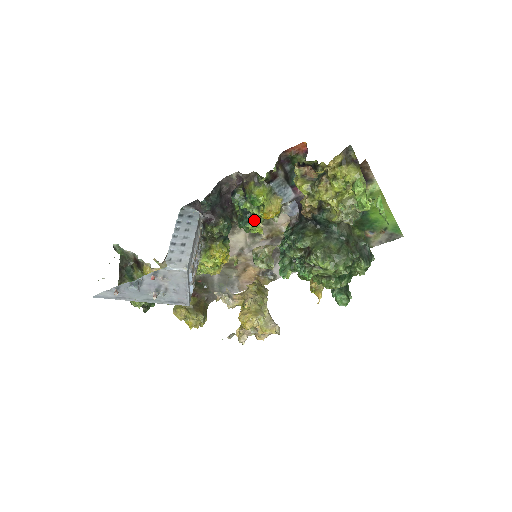
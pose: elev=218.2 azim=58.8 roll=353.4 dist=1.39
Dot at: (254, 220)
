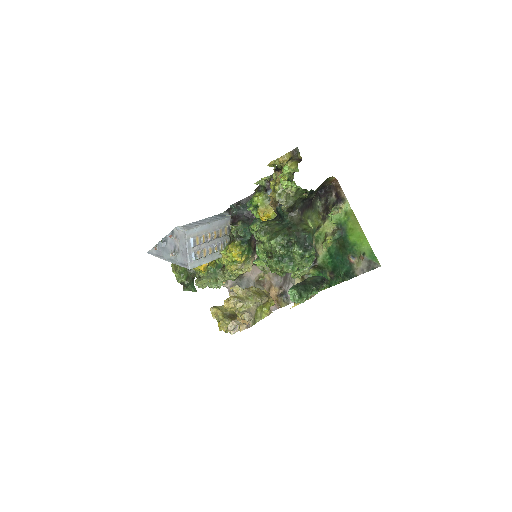
Dot at: (257, 223)
